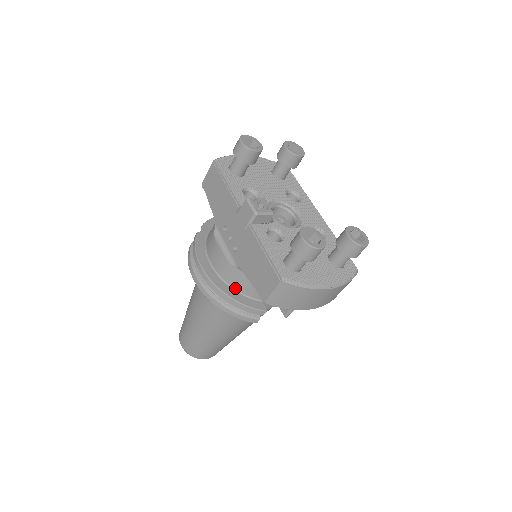
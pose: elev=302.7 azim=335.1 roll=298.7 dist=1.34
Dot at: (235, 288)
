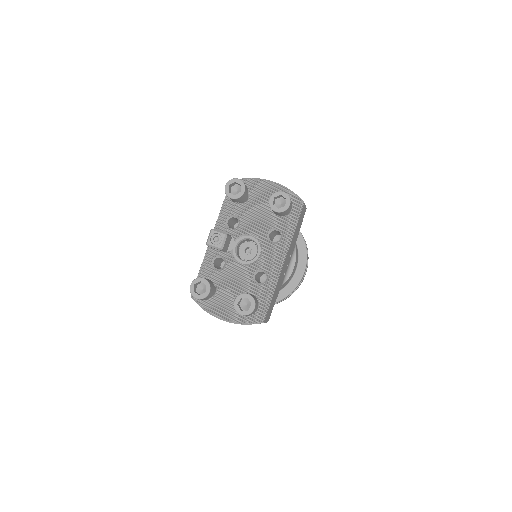
Dot at: occluded
